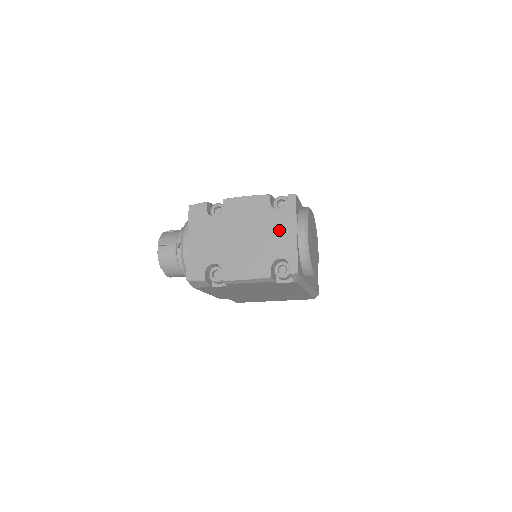
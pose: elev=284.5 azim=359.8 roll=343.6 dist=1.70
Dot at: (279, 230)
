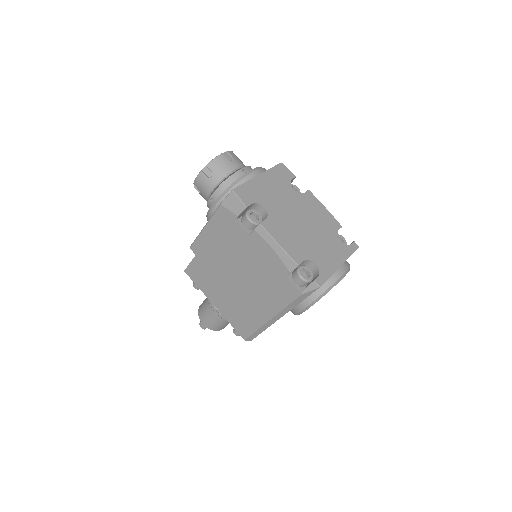
Dot at: (330, 250)
